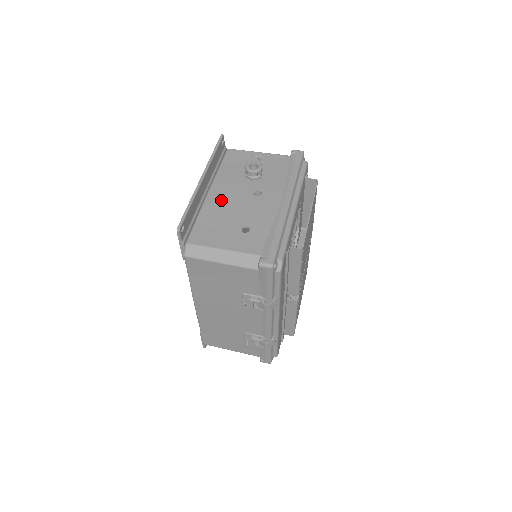
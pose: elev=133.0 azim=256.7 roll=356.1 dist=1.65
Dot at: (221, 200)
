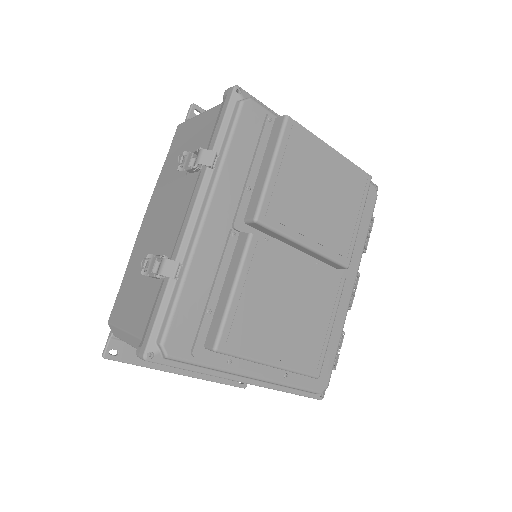
Dot at: occluded
